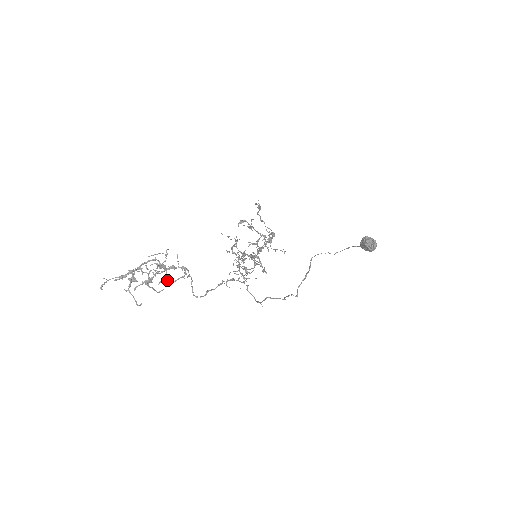
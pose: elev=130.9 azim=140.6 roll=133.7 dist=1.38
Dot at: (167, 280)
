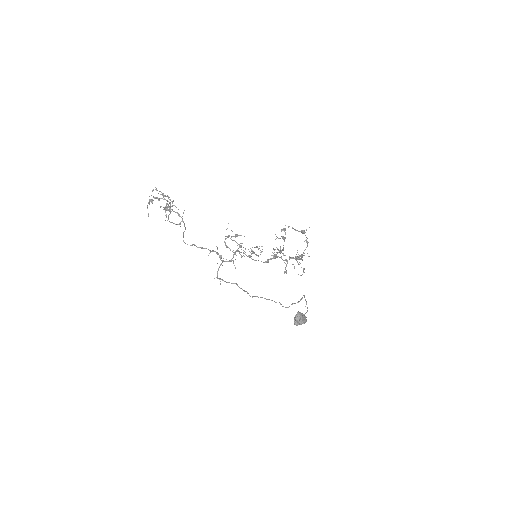
Dot at: (168, 218)
